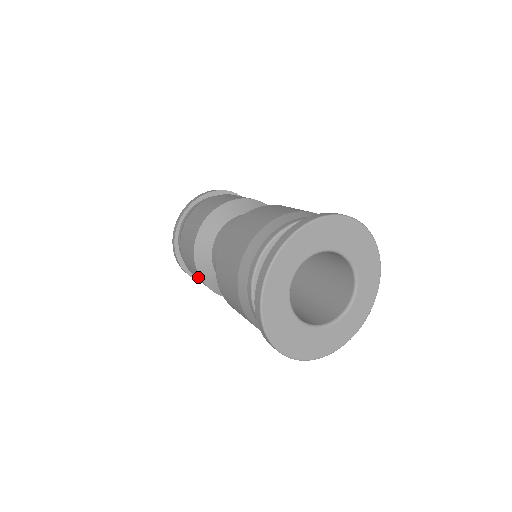
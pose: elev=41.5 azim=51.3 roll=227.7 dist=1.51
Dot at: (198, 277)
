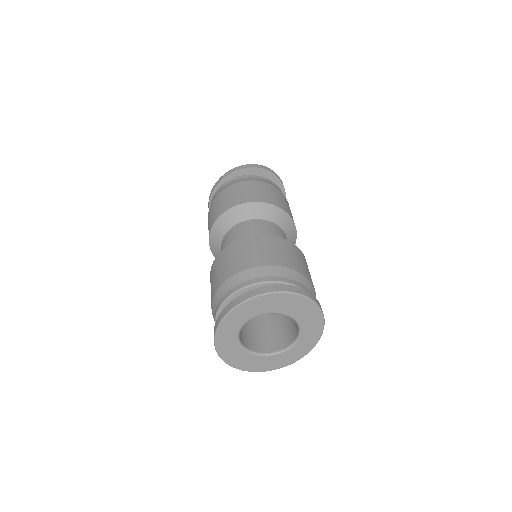
Dot at: occluded
